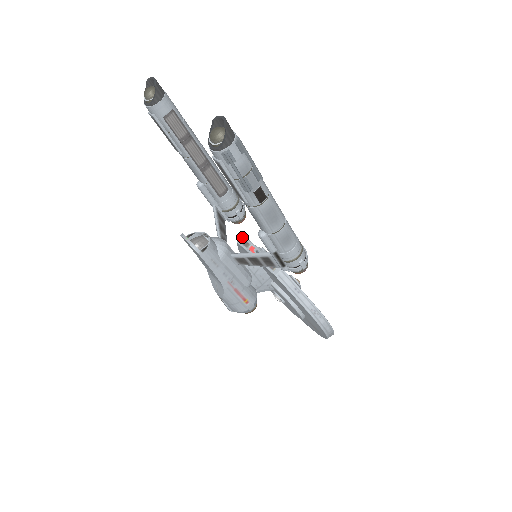
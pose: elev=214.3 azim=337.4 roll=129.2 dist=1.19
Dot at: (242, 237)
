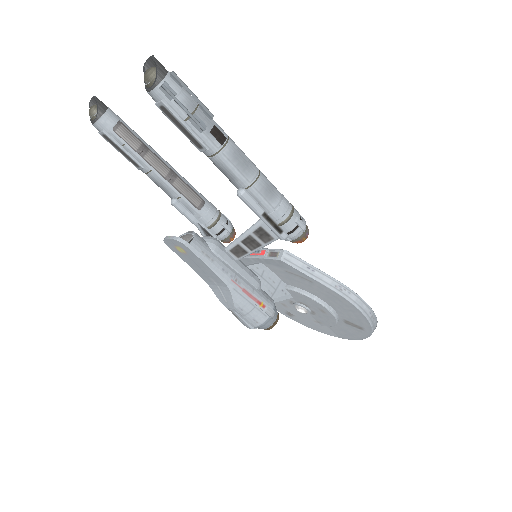
Dot at: occluded
